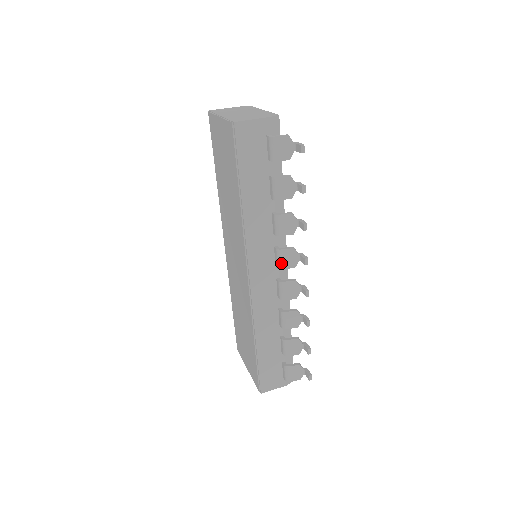
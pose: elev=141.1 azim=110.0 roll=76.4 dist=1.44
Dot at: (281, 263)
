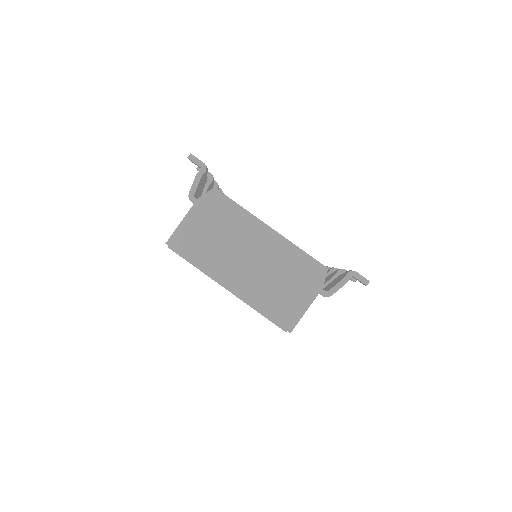
Dot at: occluded
